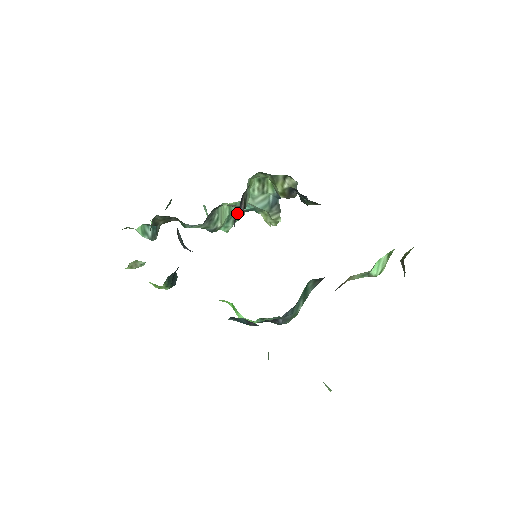
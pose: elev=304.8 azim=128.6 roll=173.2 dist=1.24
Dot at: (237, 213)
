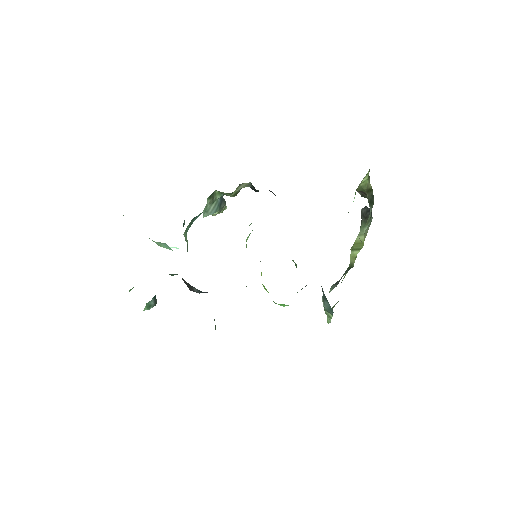
Dot at: occluded
